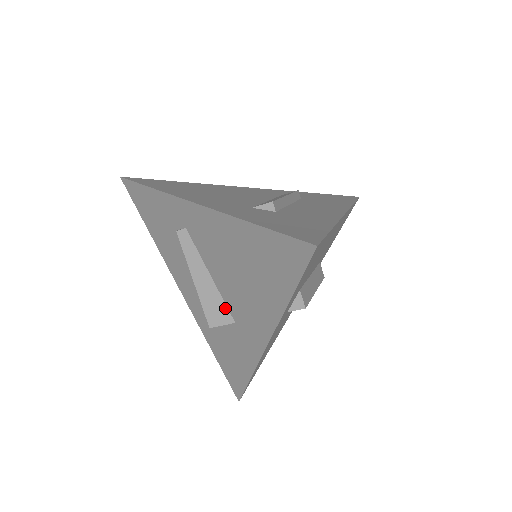
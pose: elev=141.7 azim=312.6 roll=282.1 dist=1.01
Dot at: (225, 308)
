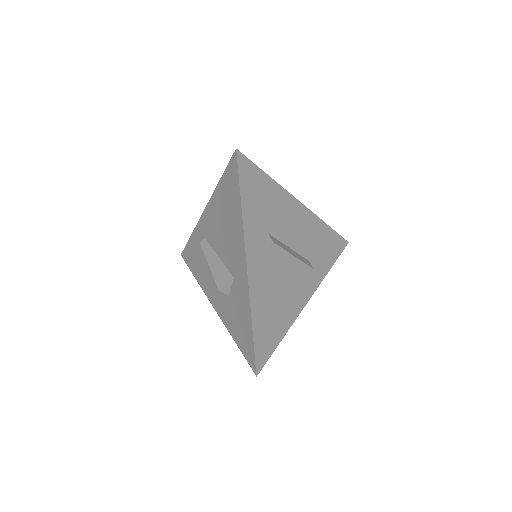
Dot at: (227, 272)
